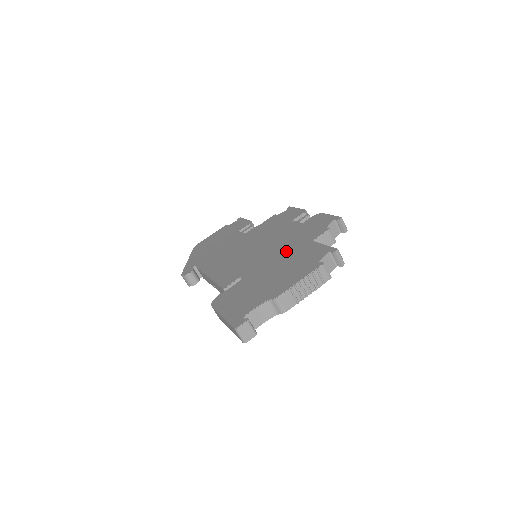
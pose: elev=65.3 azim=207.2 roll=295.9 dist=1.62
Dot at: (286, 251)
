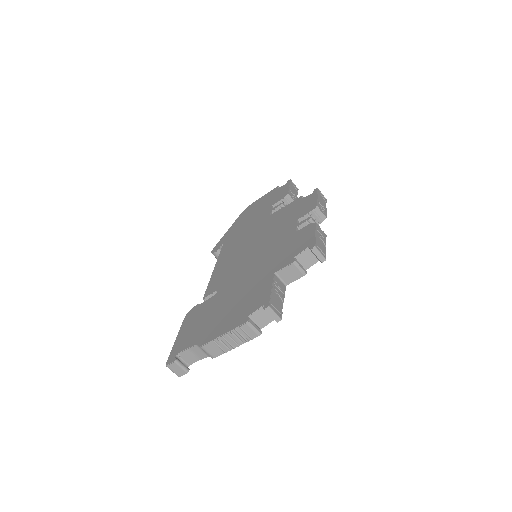
Dot at: (255, 275)
